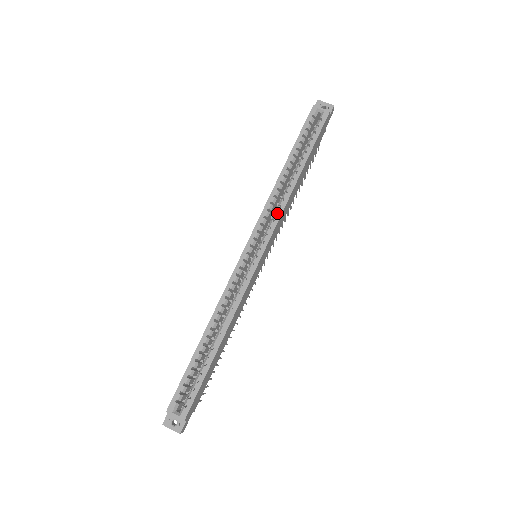
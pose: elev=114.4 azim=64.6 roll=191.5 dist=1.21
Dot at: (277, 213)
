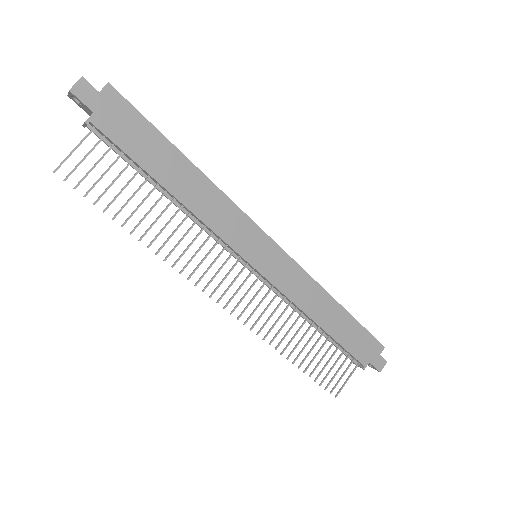
Dot at: (303, 275)
